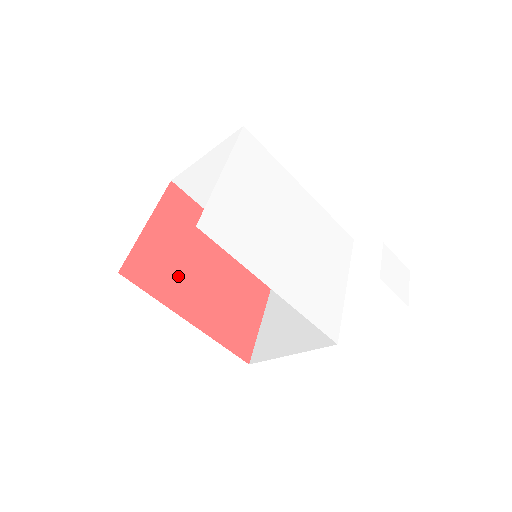
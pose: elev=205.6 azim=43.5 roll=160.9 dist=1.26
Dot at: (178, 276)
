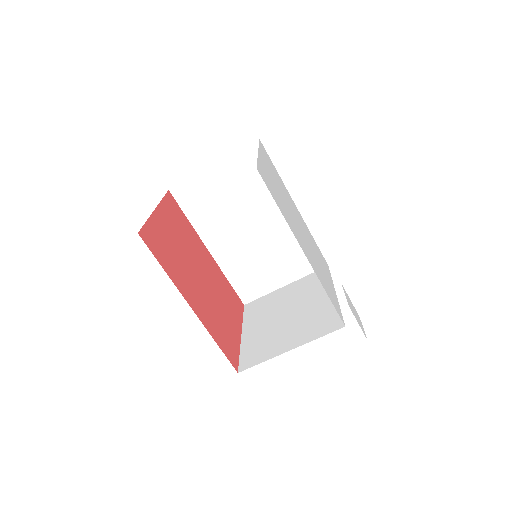
Dot at: (180, 265)
